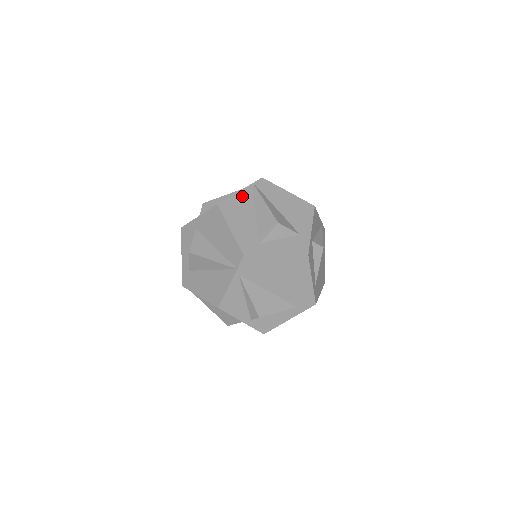
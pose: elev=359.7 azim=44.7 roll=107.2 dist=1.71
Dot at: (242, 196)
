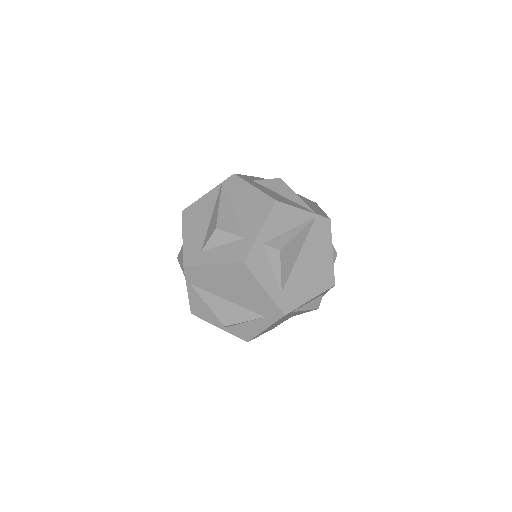
Dot at: (206, 199)
